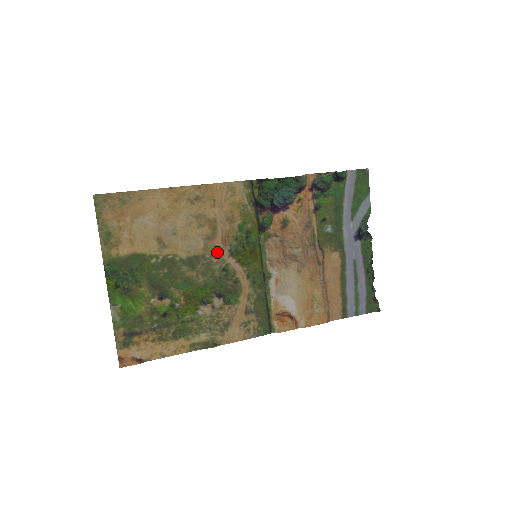
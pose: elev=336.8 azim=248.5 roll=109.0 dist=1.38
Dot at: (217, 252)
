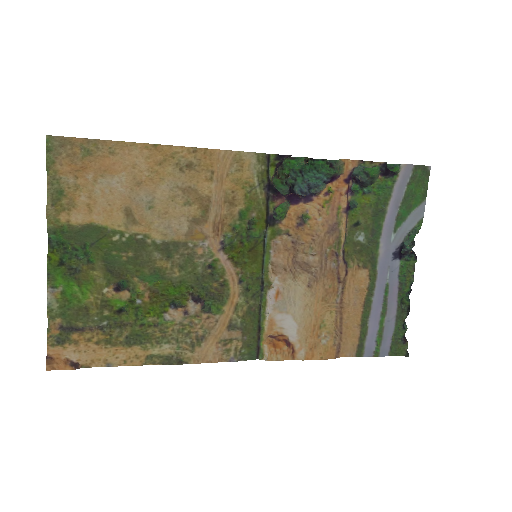
Dot at: (204, 242)
